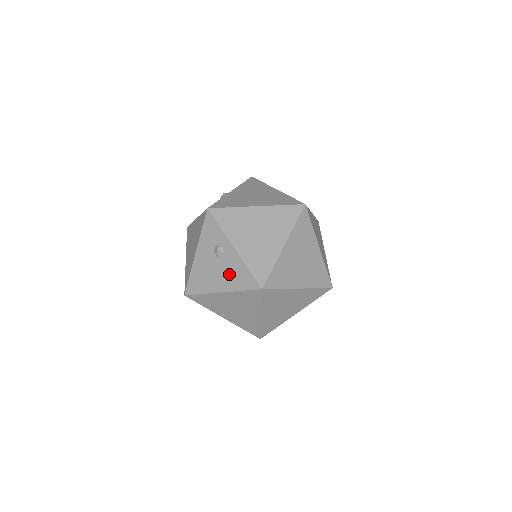
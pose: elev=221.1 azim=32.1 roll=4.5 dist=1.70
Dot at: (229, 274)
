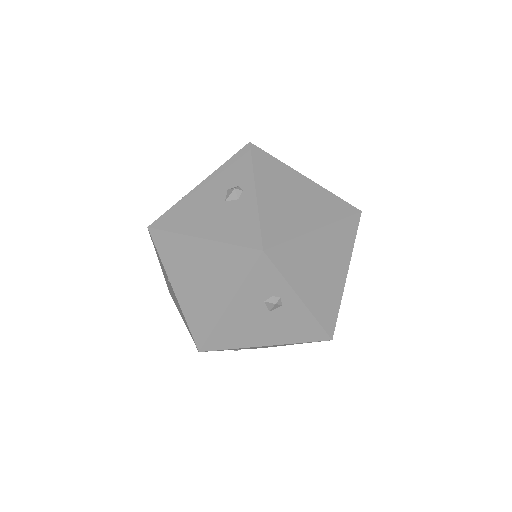
Dot at: (285, 327)
